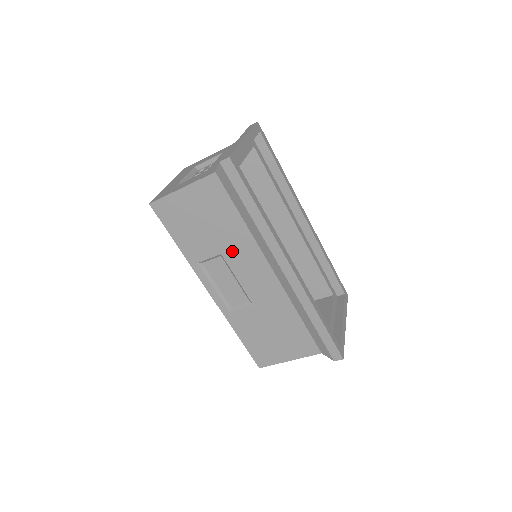
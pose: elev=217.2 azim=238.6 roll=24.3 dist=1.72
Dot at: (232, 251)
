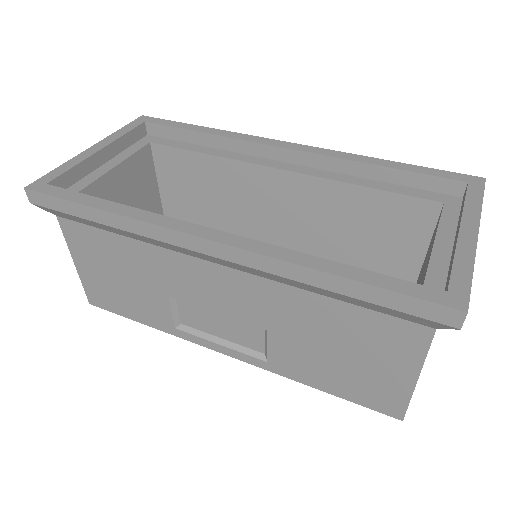
Dot at: (167, 283)
